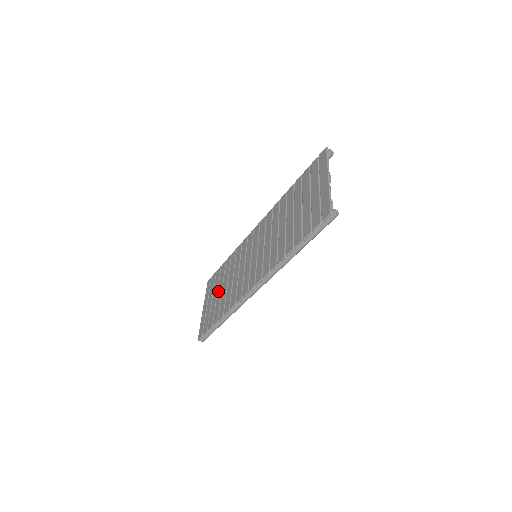
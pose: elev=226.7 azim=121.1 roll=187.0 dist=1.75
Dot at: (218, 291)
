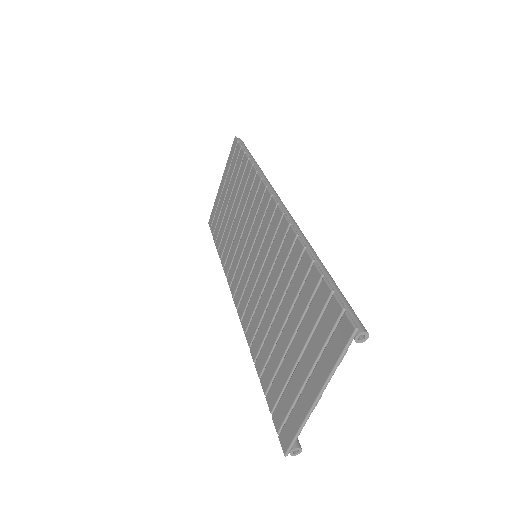
Dot at: (230, 200)
